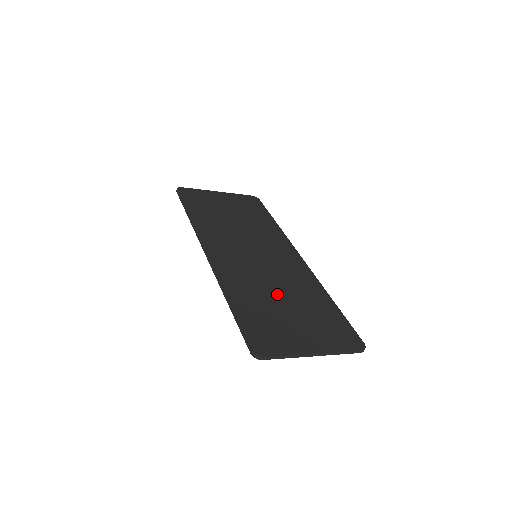
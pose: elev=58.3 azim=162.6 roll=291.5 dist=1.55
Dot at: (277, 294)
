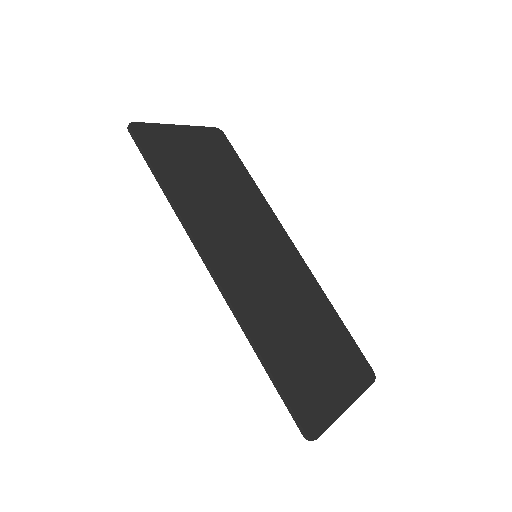
Dot at: (295, 323)
